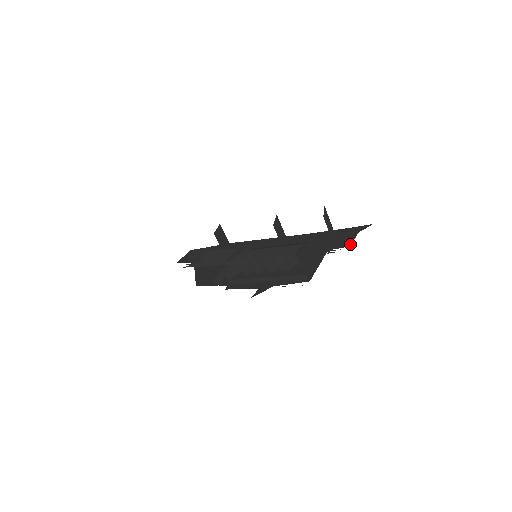
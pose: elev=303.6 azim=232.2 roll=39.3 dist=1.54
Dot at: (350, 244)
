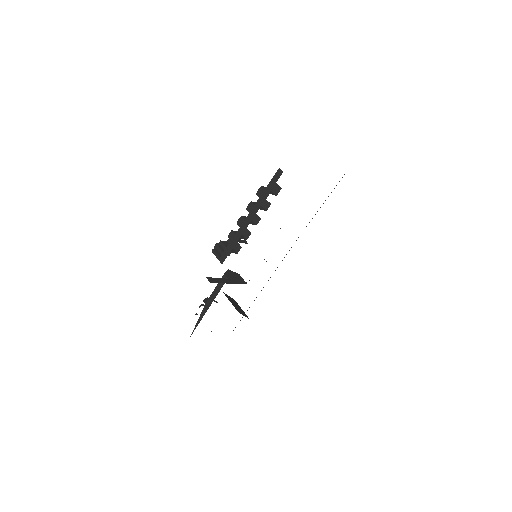
Dot at: occluded
